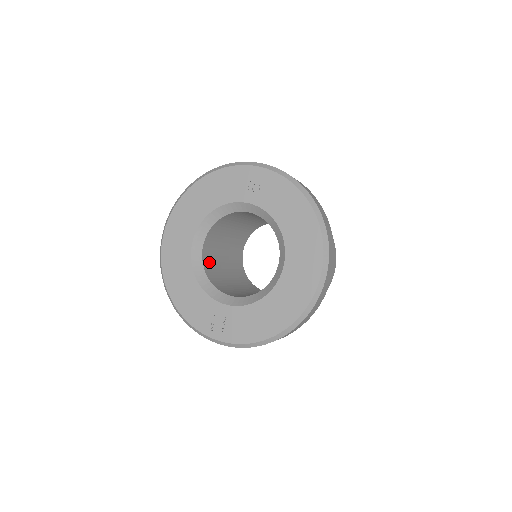
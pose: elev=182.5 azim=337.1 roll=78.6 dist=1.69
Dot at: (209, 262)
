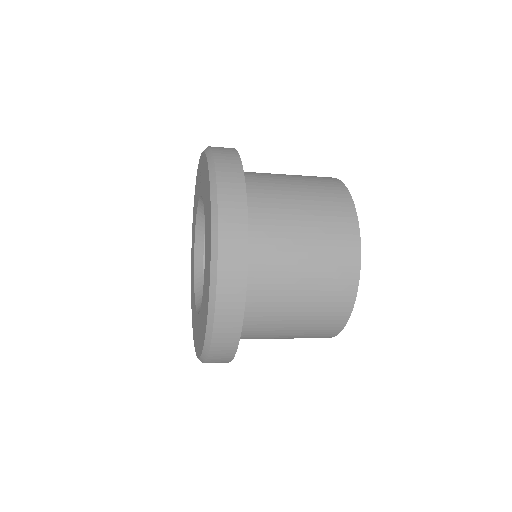
Dot at: occluded
